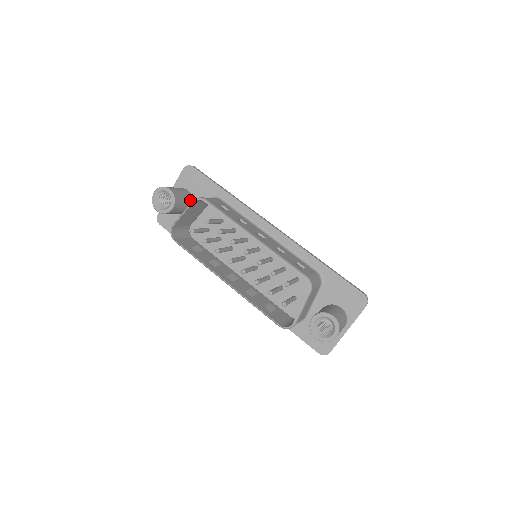
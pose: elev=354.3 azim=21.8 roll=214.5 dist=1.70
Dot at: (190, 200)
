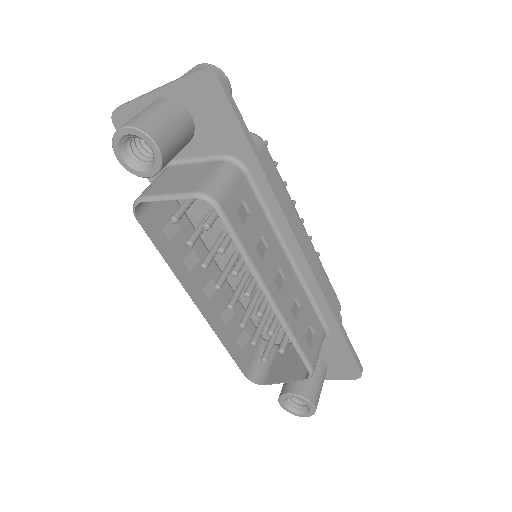
Dot at: (188, 140)
